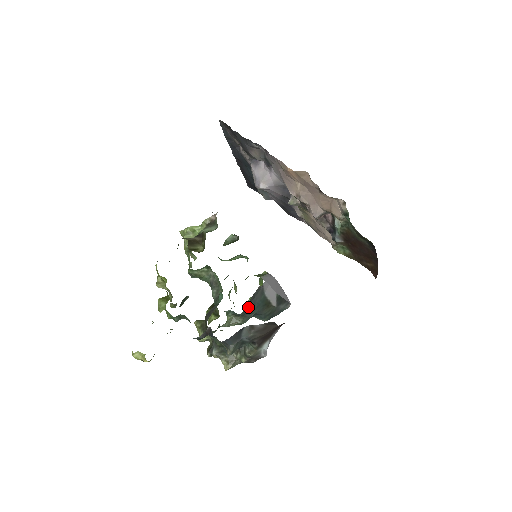
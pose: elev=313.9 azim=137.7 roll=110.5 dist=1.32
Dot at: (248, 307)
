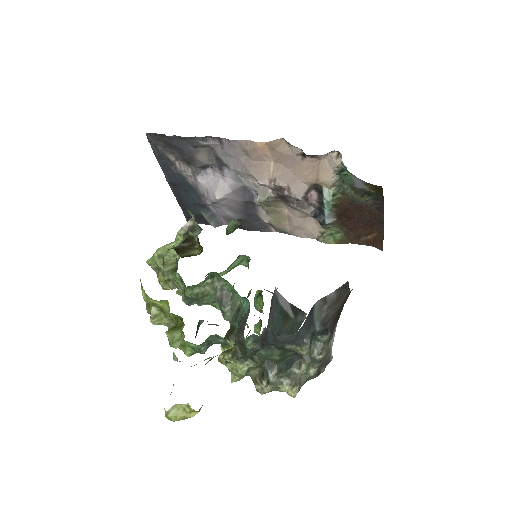
Dot at: (268, 324)
